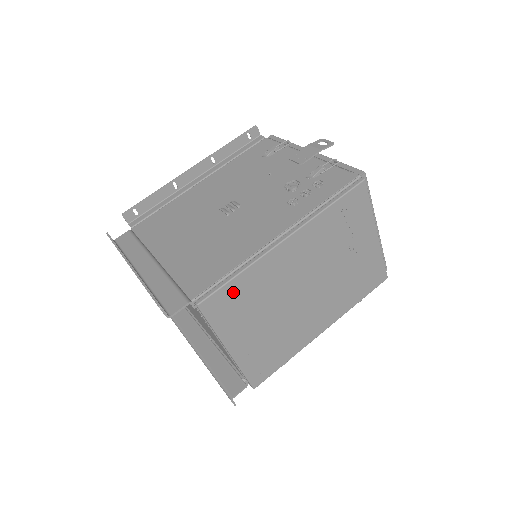
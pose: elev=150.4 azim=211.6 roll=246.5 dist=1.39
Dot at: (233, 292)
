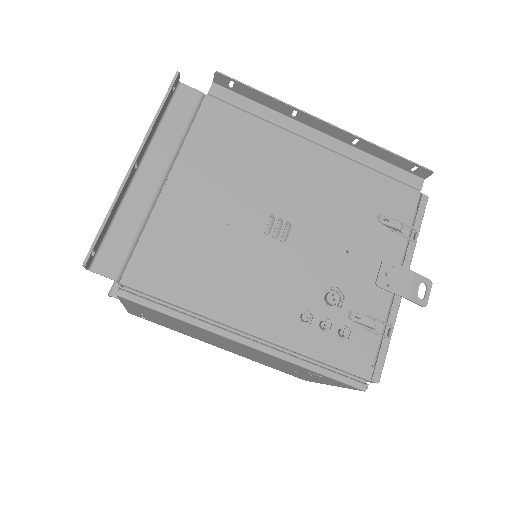
Dot at: (160, 313)
